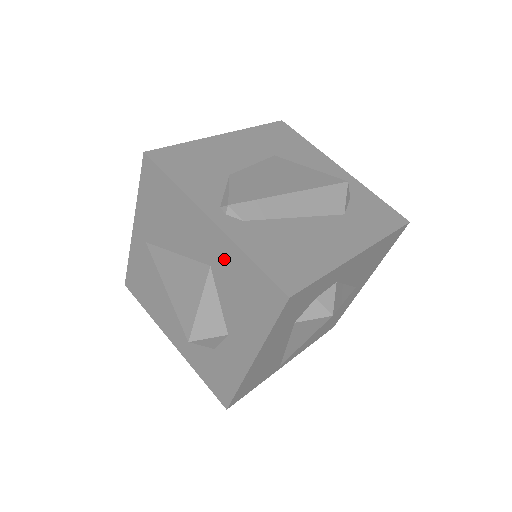
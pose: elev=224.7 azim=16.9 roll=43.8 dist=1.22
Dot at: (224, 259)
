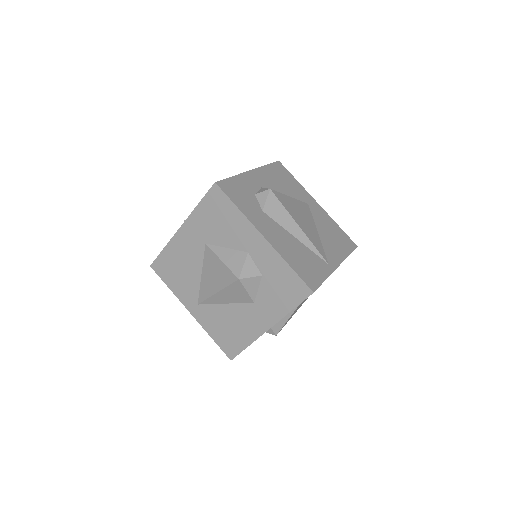
Dot at: (200, 228)
